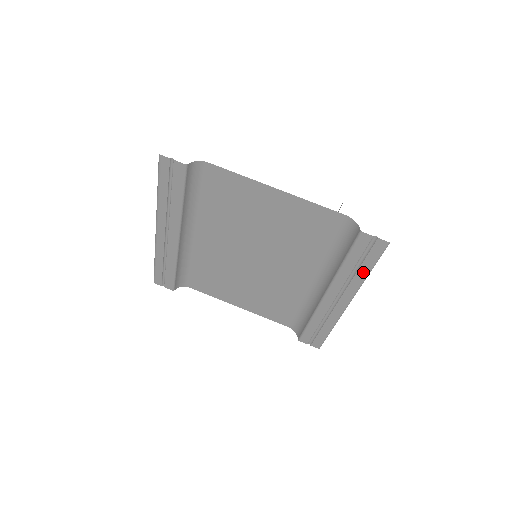
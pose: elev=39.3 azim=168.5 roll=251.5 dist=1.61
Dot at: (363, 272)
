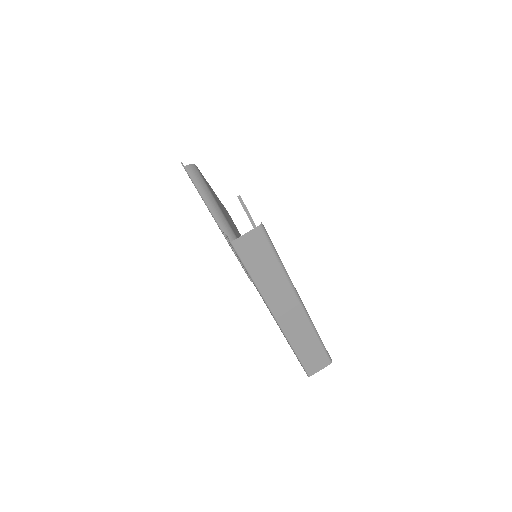
Dot at: occluded
